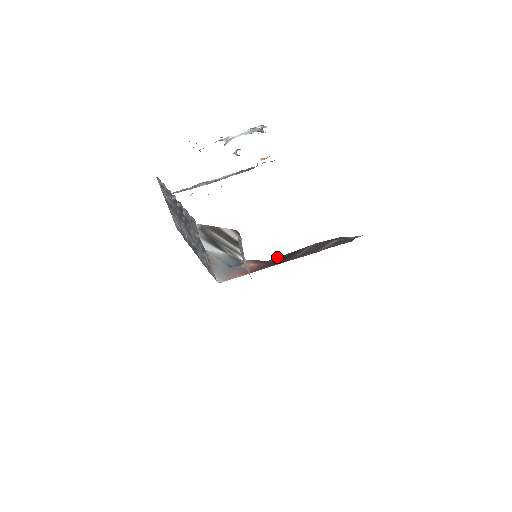
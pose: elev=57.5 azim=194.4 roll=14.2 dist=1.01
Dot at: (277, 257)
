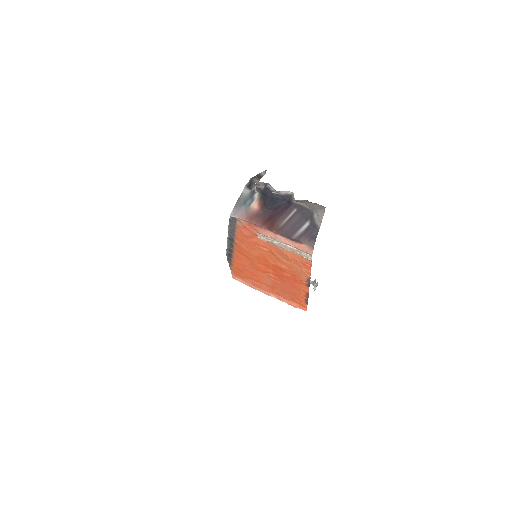
Dot at: (272, 199)
